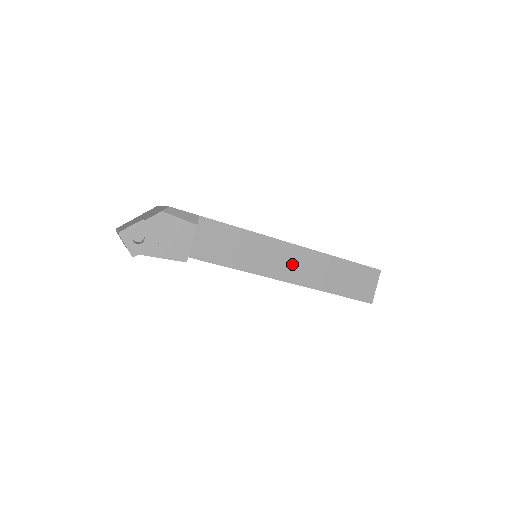
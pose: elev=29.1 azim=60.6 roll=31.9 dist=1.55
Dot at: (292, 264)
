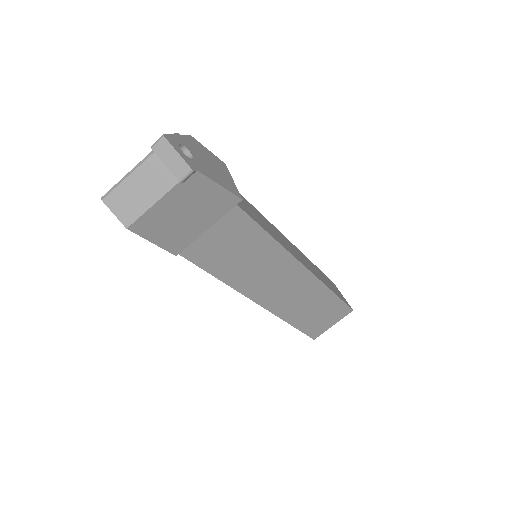
Dot at: (295, 252)
